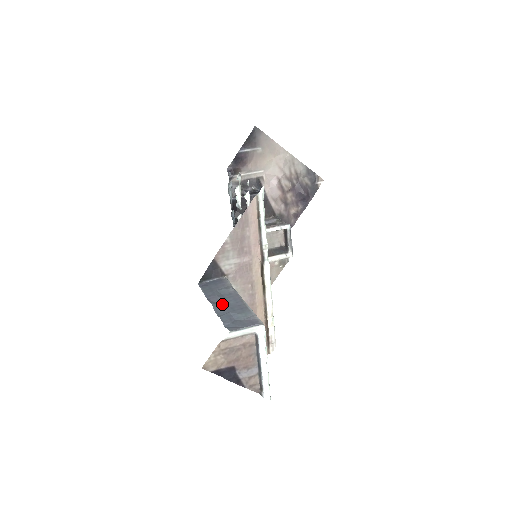
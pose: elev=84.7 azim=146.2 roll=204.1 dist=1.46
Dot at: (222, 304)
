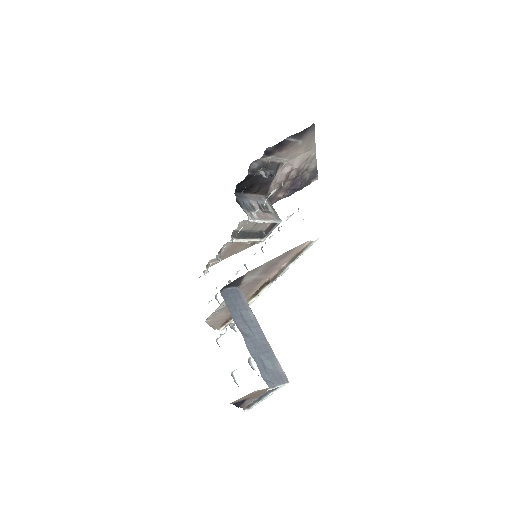
Dot at: (251, 338)
